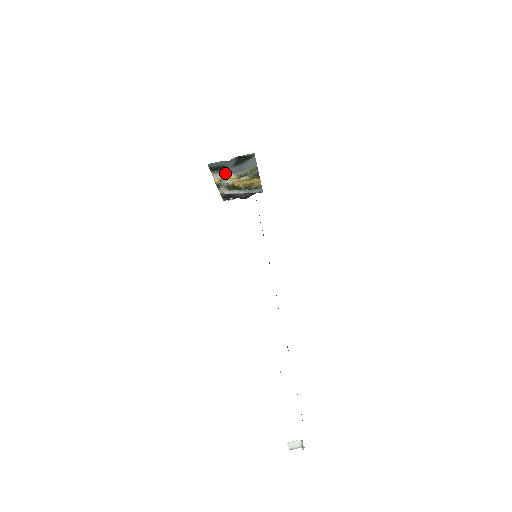
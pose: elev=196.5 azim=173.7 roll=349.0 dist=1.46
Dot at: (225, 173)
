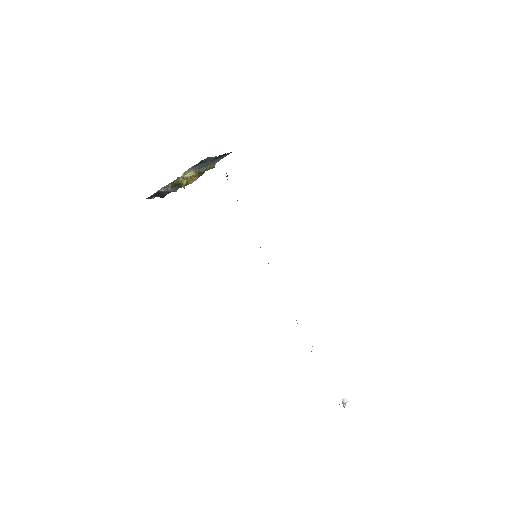
Dot at: (192, 168)
